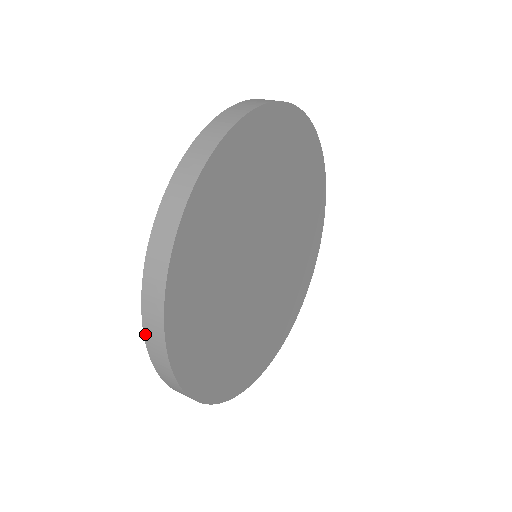
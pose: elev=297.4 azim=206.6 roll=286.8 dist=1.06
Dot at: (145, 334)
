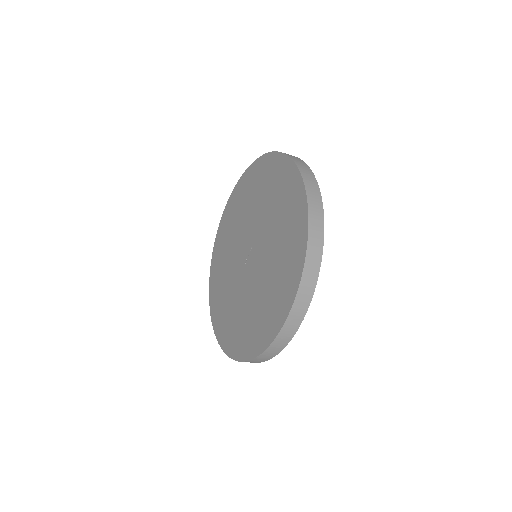
Dot at: (308, 251)
